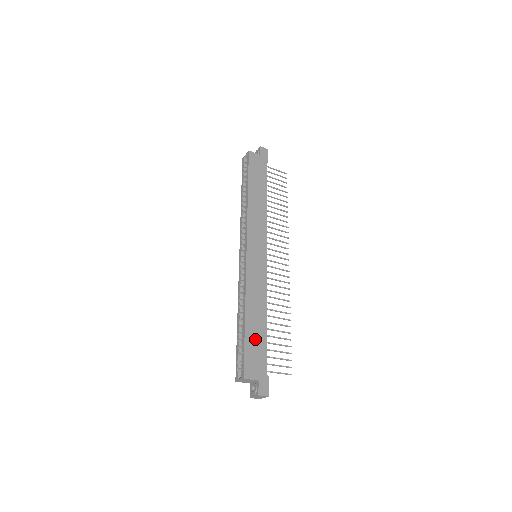
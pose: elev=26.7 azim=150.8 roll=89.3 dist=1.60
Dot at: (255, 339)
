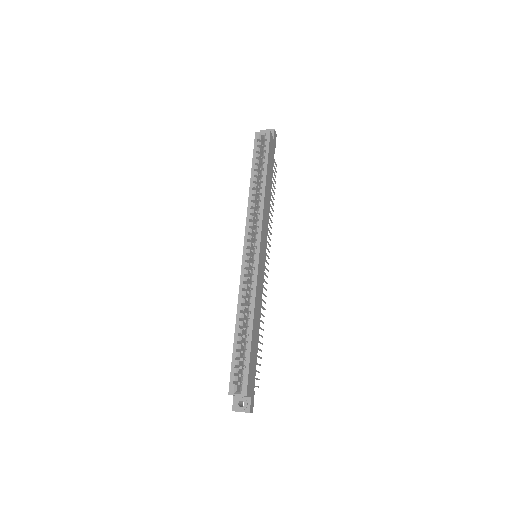
Dot at: (254, 352)
